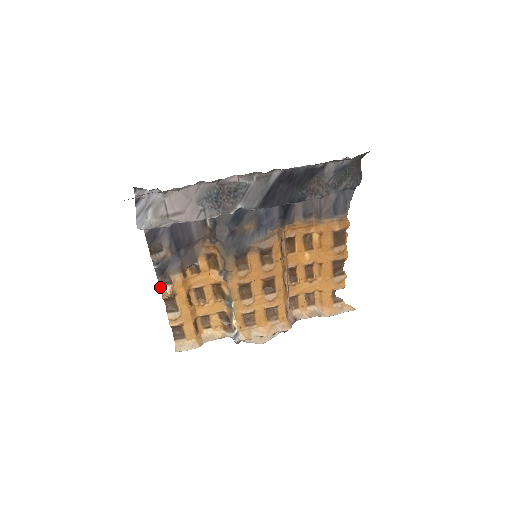
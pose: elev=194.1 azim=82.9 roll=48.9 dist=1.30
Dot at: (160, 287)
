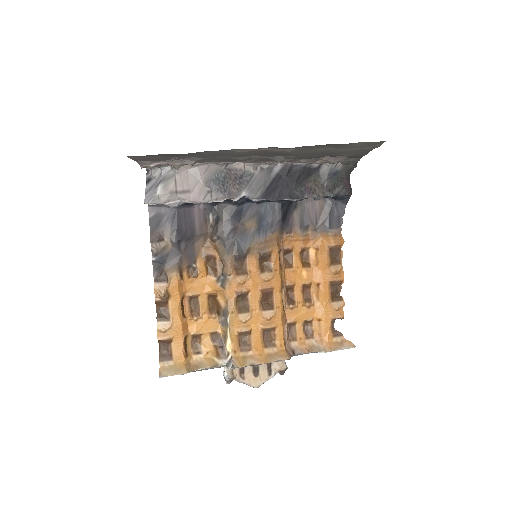
Dot at: (154, 285)
